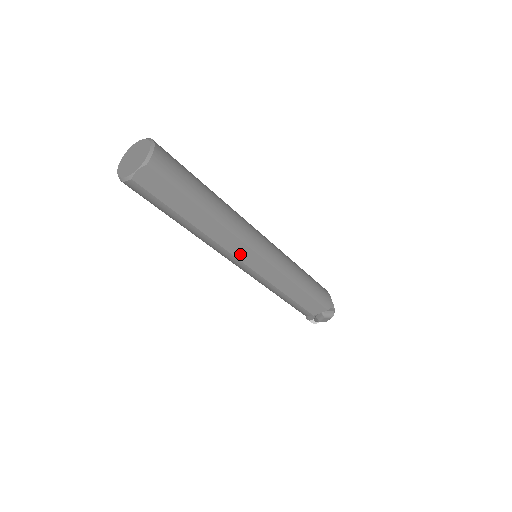
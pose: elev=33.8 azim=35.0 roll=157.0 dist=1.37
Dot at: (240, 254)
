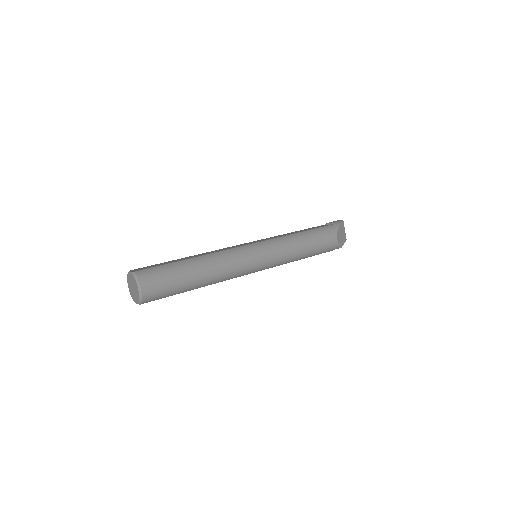
Dot at: occluded
